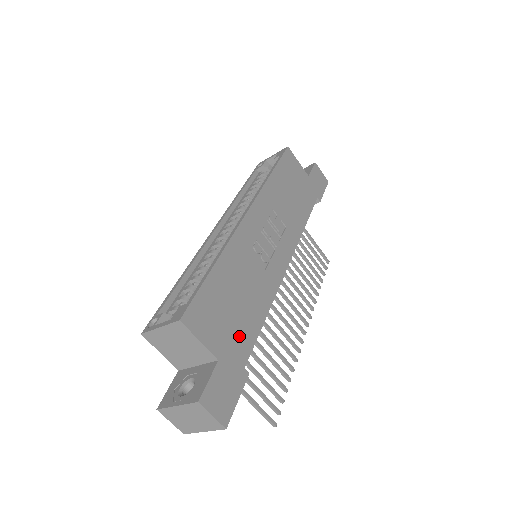
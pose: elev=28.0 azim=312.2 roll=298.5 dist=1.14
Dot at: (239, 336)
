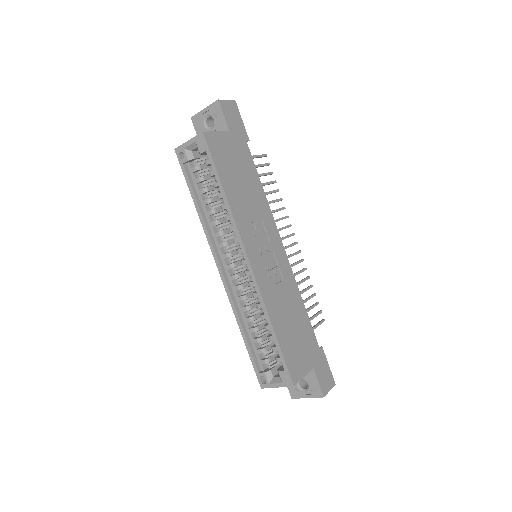
Dot at: (308, 340)
